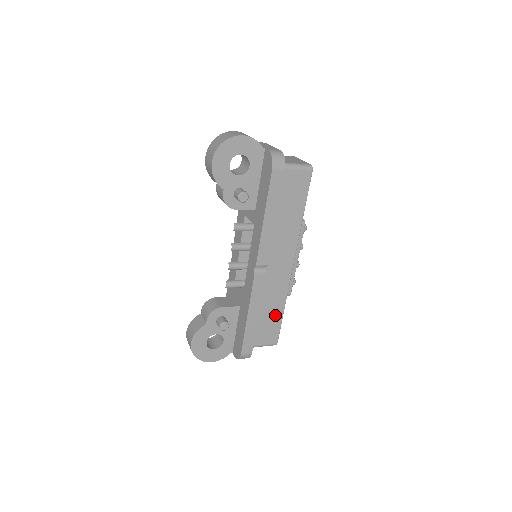
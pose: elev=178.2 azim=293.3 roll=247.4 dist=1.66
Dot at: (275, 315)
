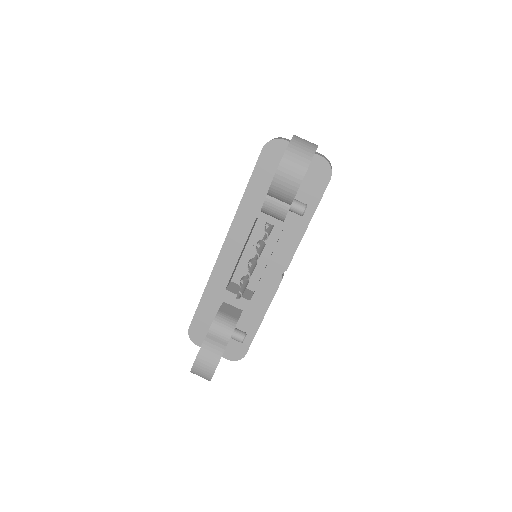
Dot at: occluded
